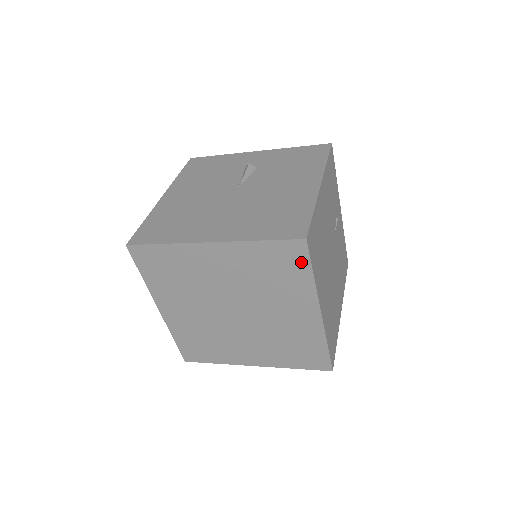
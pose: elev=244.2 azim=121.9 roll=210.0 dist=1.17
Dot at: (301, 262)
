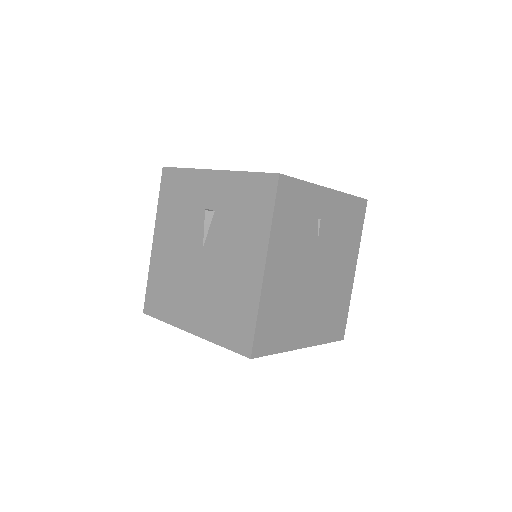
Dot at: occluded
